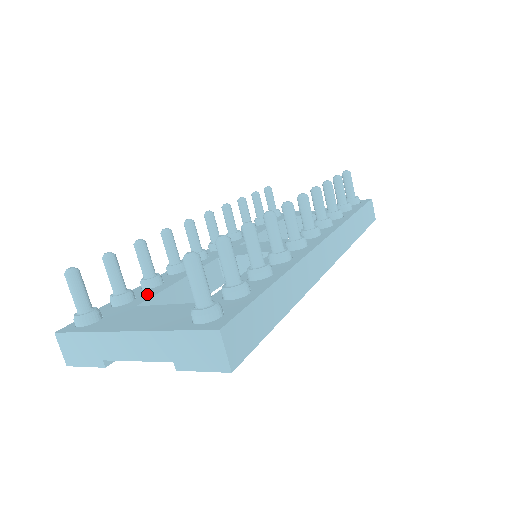
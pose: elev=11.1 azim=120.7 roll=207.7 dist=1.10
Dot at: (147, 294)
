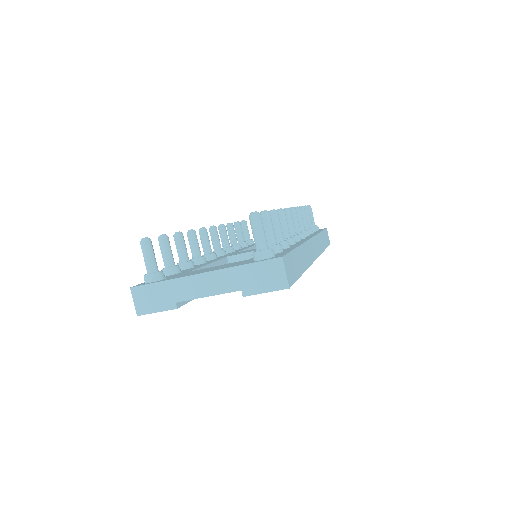
Dot at: (189, 269)
